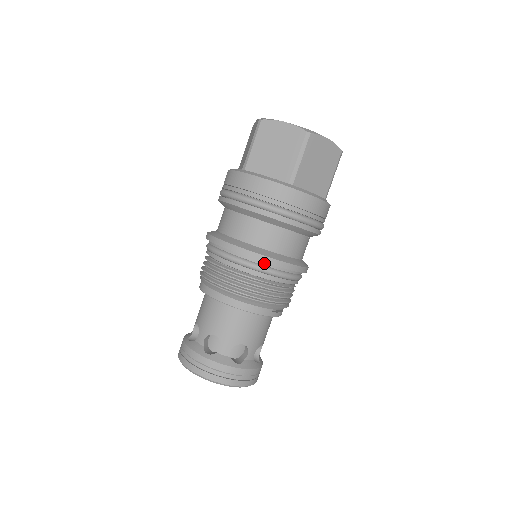
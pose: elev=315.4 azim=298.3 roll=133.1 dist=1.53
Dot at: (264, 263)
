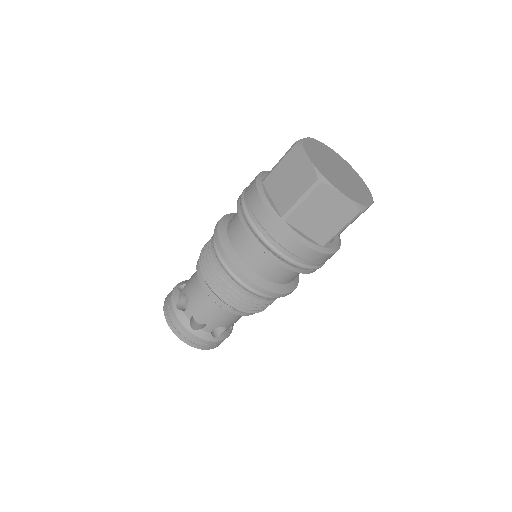
Dot at: (234, 270)
